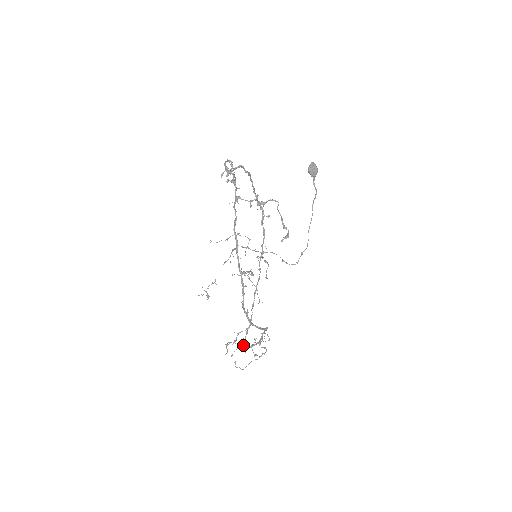
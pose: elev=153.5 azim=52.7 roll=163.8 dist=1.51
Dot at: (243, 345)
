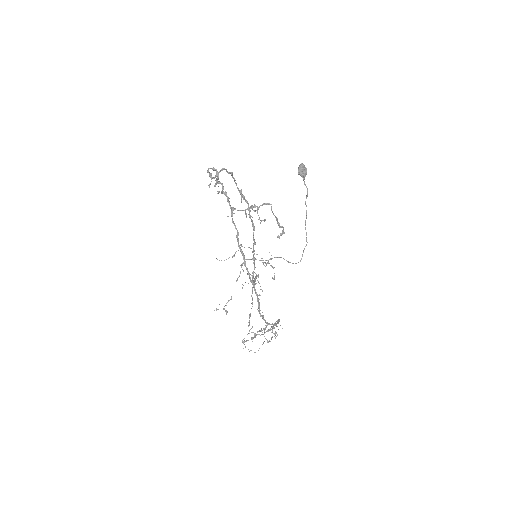
Dot at: occluded
